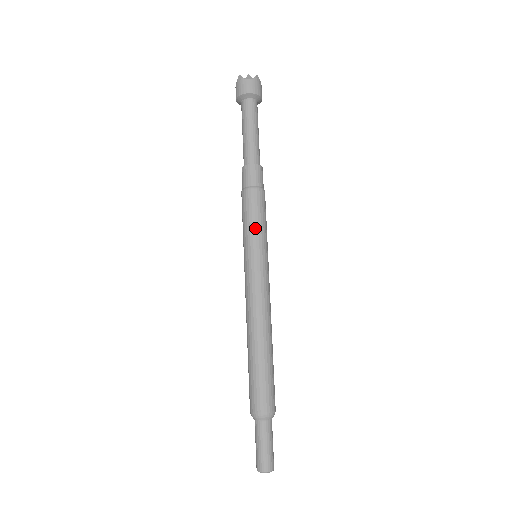
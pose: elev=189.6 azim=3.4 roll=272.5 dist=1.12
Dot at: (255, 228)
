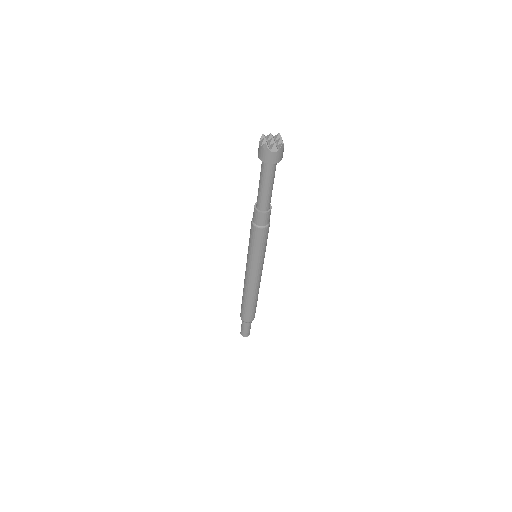
Dot at: (259, 250)
